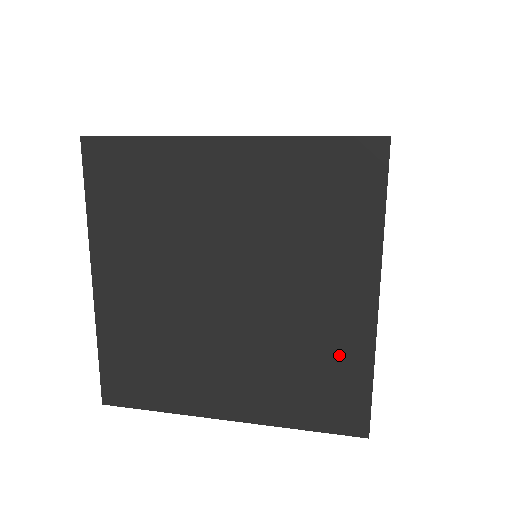
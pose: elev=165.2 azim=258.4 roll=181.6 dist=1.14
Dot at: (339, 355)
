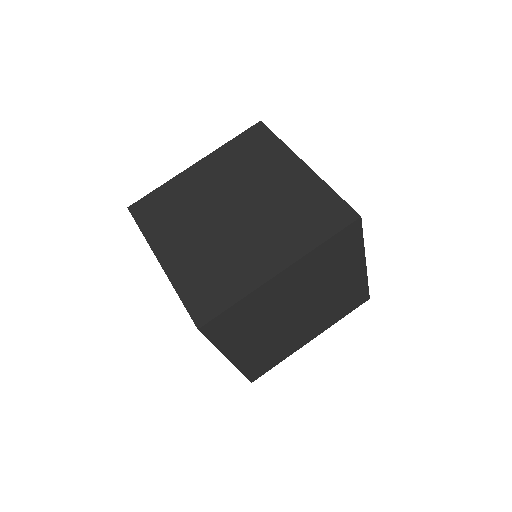
Dot at: occluded
